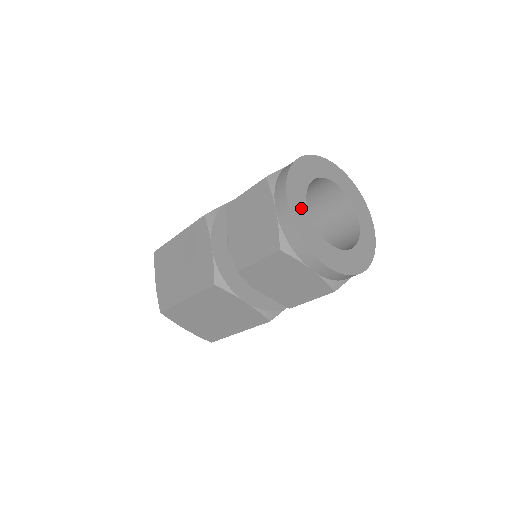
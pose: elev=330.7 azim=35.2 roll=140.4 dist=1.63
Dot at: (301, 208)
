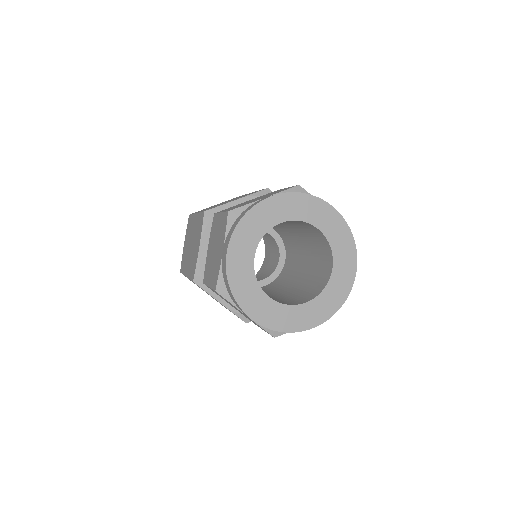
Dot at: (244, 258)
